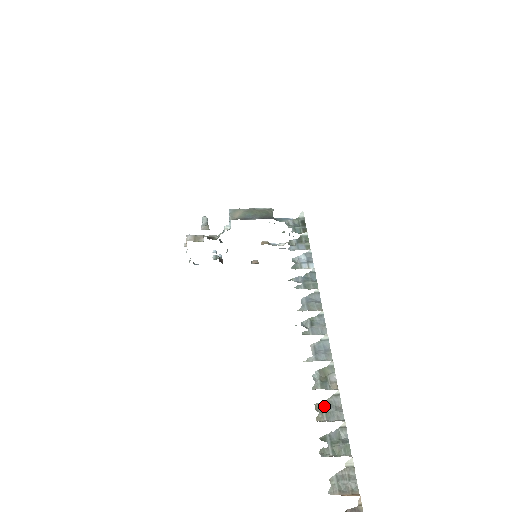
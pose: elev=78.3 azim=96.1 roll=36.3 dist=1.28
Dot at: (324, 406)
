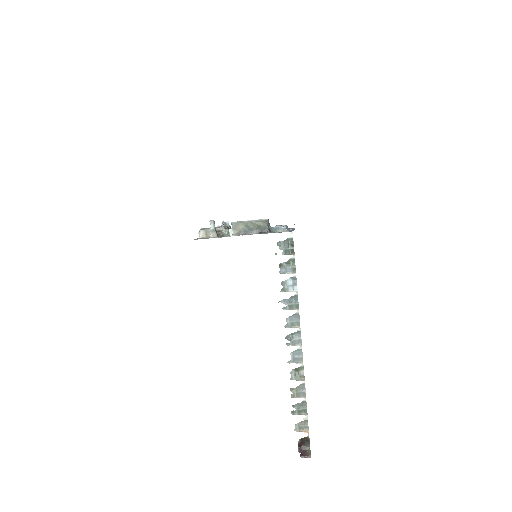
Dot at: (295, 390)
